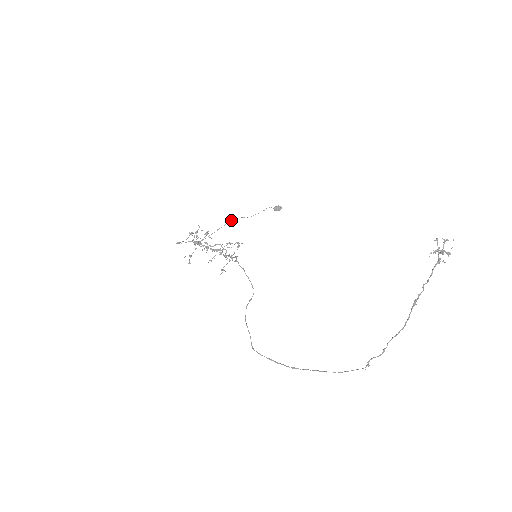
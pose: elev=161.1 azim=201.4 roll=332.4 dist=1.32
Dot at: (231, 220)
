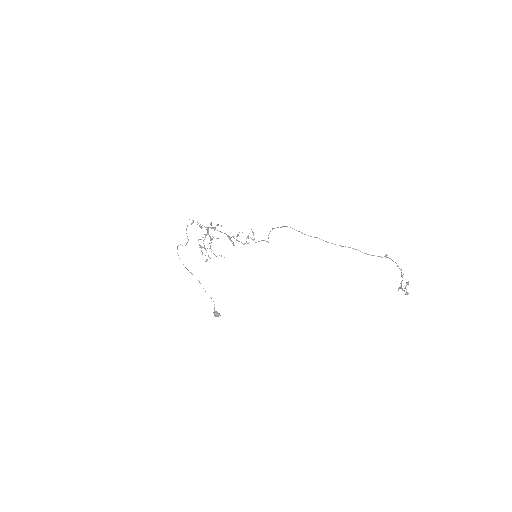
Dot at: occluded
